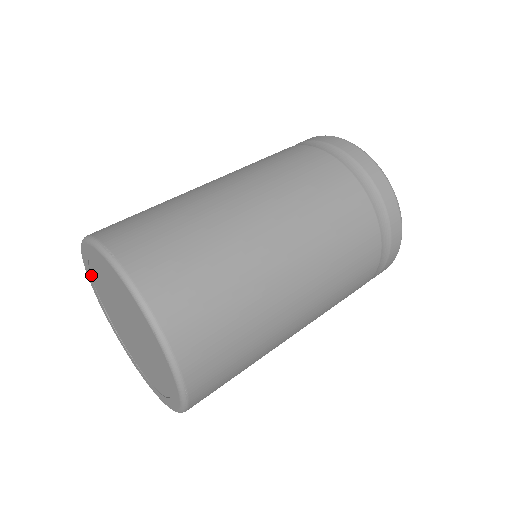
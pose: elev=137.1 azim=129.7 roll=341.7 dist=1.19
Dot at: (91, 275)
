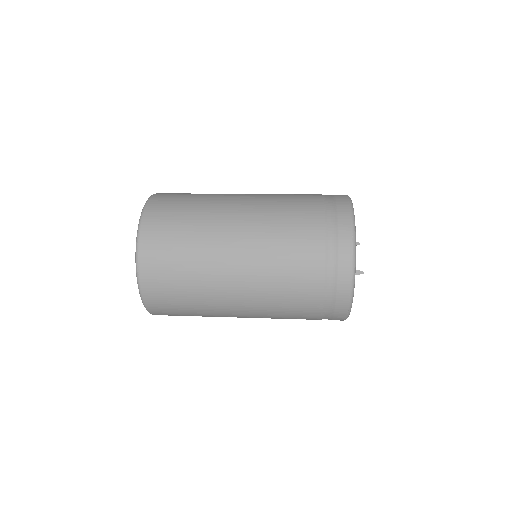
Dot at: occluded
